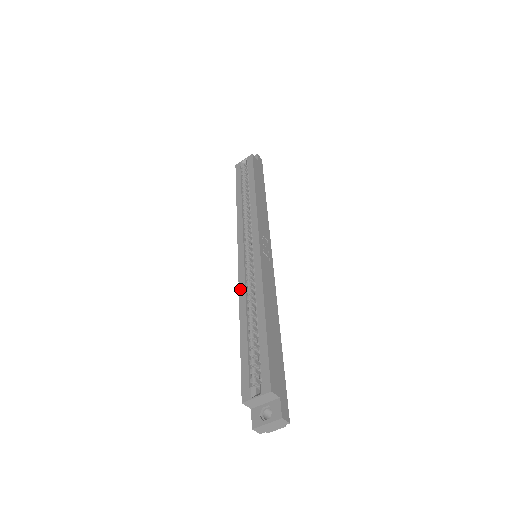
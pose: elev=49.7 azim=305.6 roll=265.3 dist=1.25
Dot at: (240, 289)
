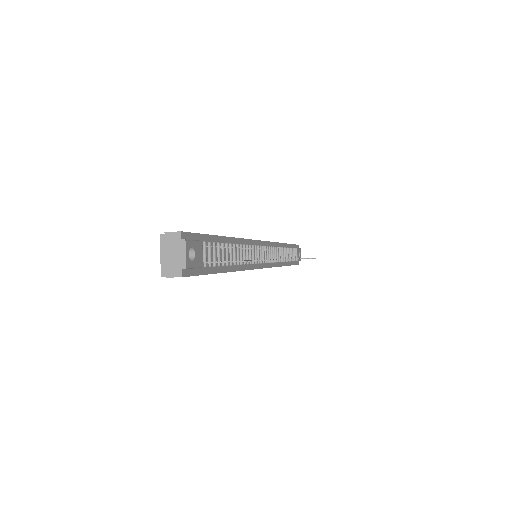
Dot at: occluded
